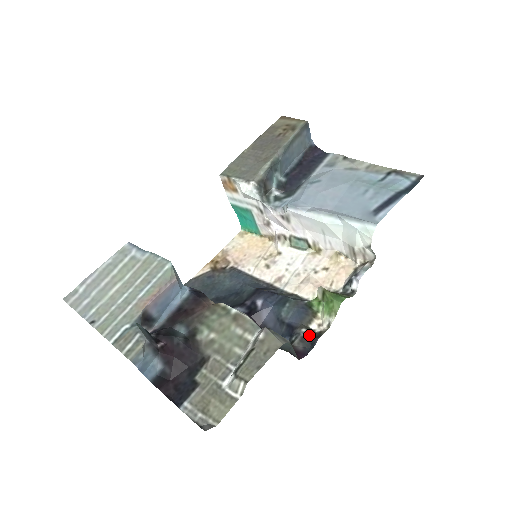
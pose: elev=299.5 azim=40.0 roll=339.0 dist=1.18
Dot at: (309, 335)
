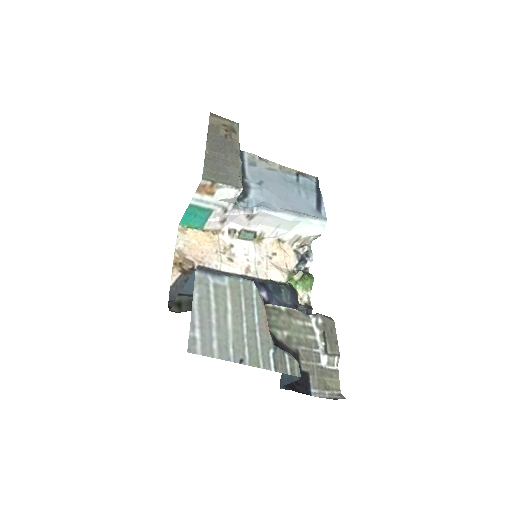
Dot at: (306, 309)
